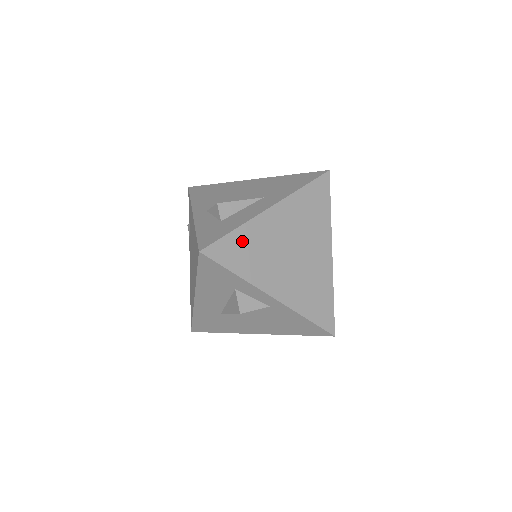
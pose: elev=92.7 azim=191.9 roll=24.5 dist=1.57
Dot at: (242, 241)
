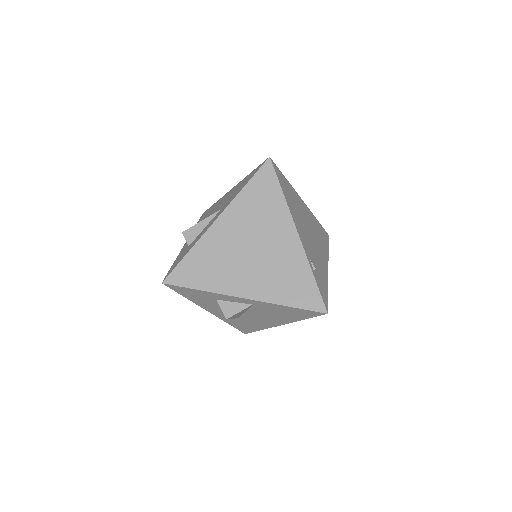
Dot at: (197, 260)
